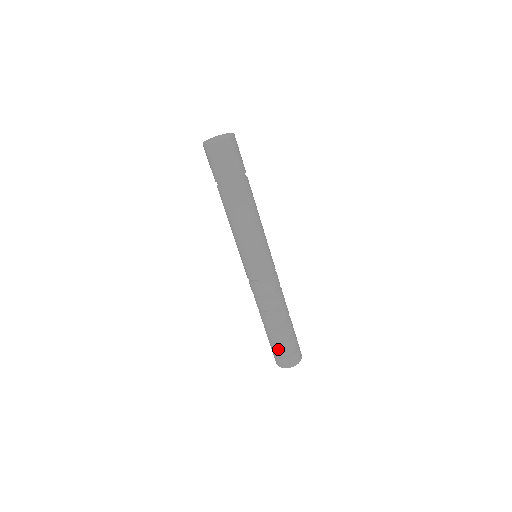
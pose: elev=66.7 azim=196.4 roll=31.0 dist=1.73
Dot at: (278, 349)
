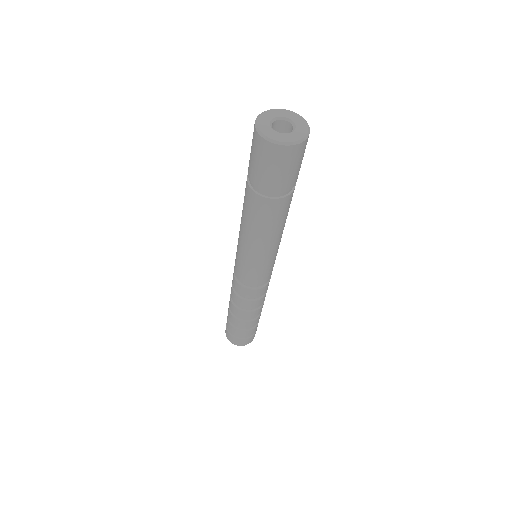
Dot at: (239, 334)
